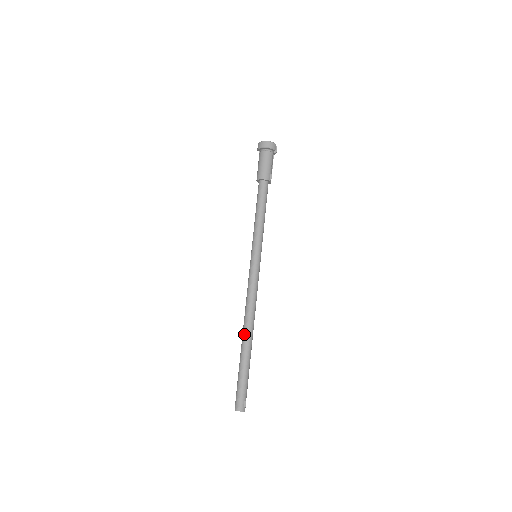
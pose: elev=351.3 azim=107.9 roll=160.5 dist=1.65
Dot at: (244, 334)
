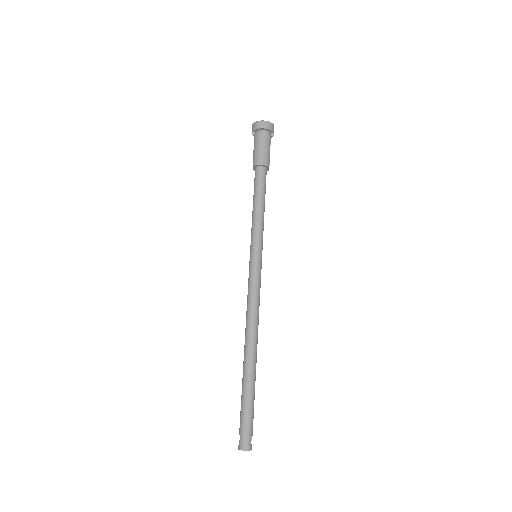
Dot at: (247, 352)
